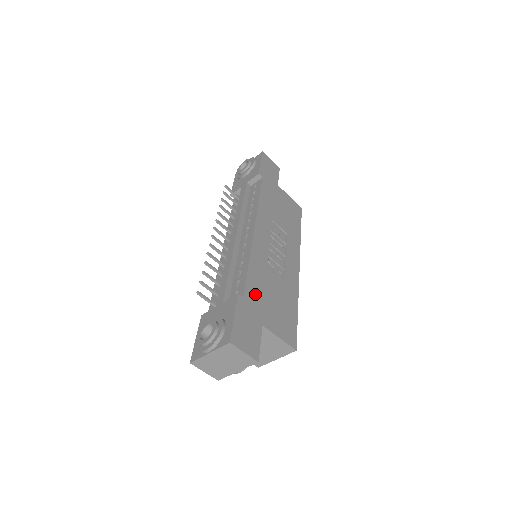
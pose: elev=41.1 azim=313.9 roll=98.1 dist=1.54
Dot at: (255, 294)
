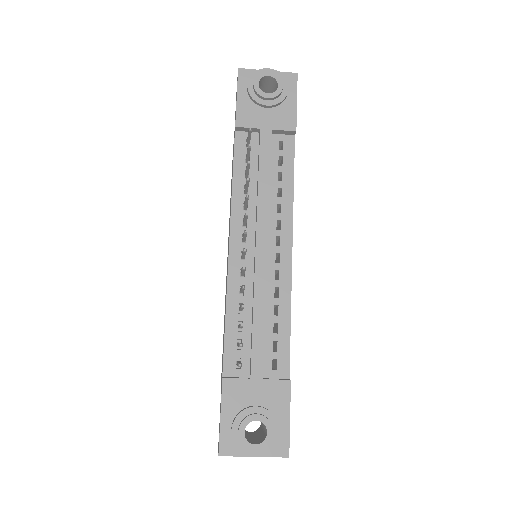
Dot at: occluded
